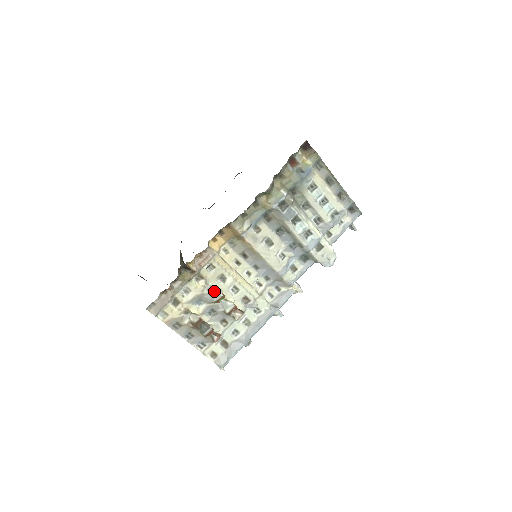
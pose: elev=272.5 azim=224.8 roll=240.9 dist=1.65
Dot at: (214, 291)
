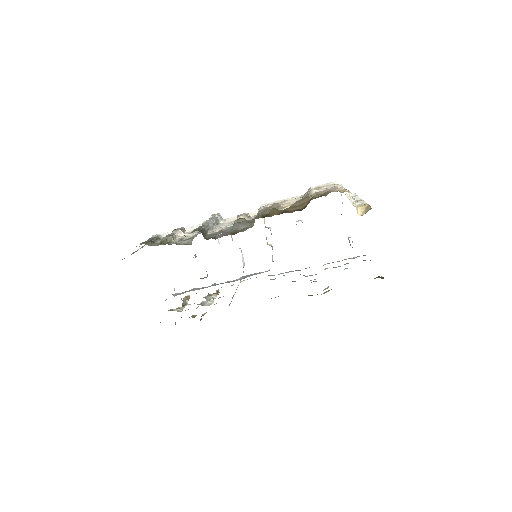
Dot at: (207, 302)
